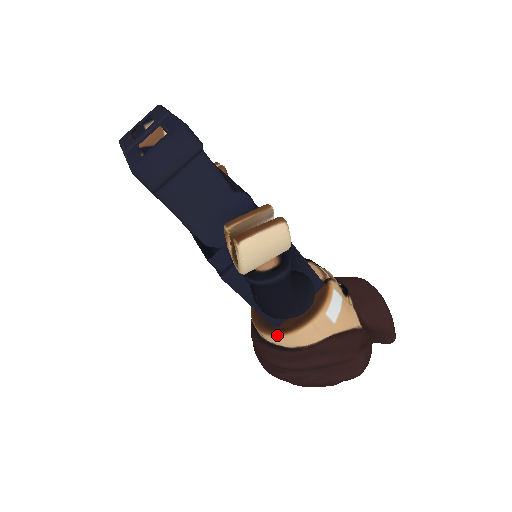
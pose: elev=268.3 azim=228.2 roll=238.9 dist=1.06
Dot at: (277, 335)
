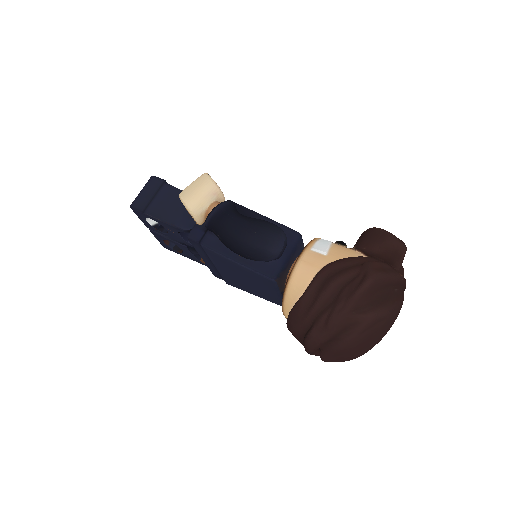
Dot at: (284, 292)
